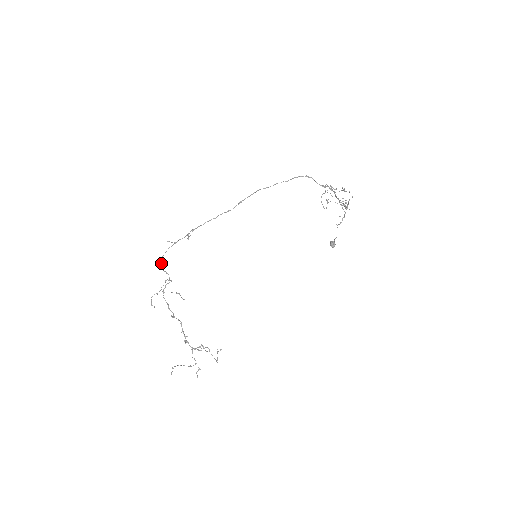
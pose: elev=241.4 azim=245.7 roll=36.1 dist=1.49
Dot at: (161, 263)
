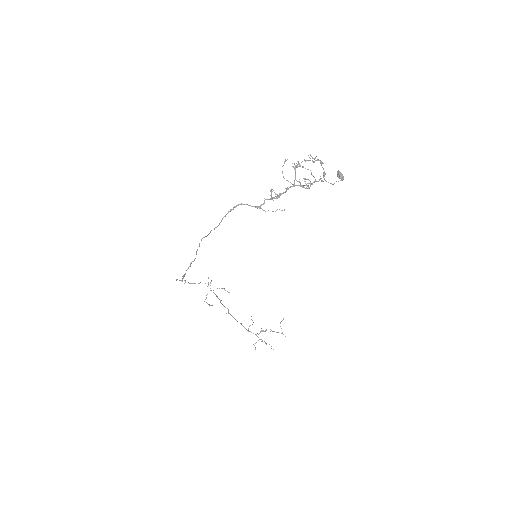
Dot at: (189, 283)
